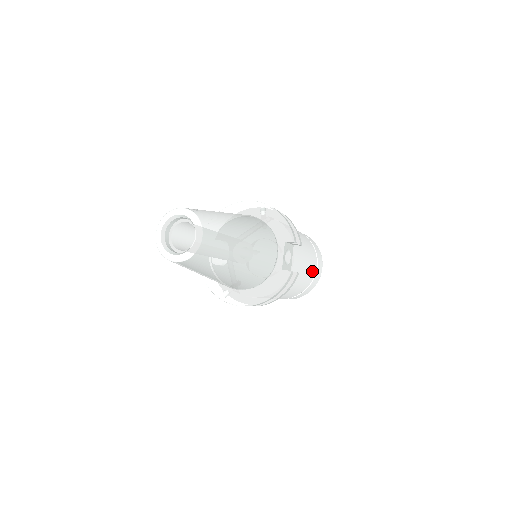
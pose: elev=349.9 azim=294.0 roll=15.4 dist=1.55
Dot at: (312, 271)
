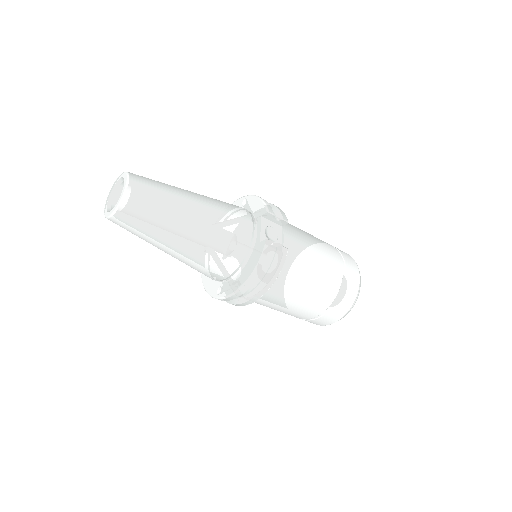
Dot at: (334, 270)
